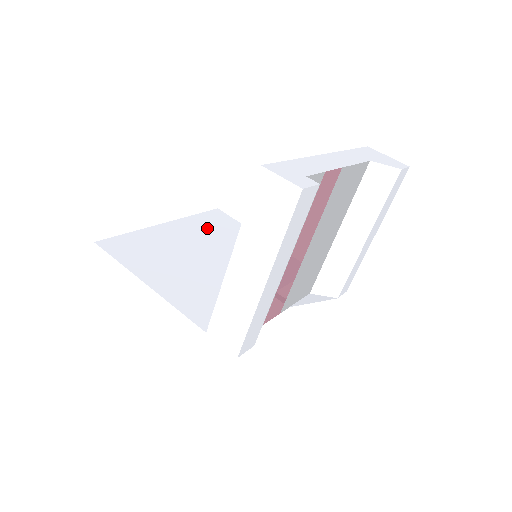
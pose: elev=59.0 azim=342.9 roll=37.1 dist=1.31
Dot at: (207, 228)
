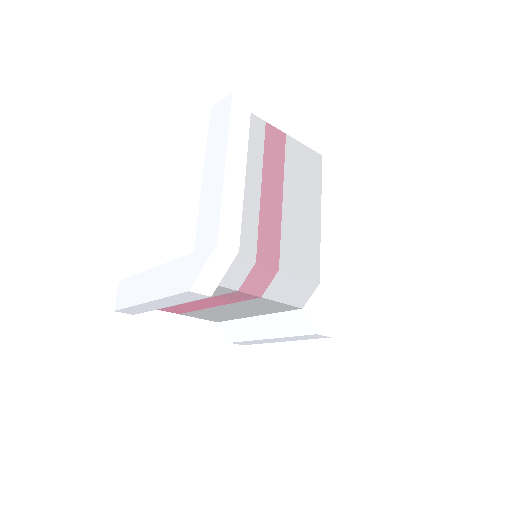
Dot at: occluded
